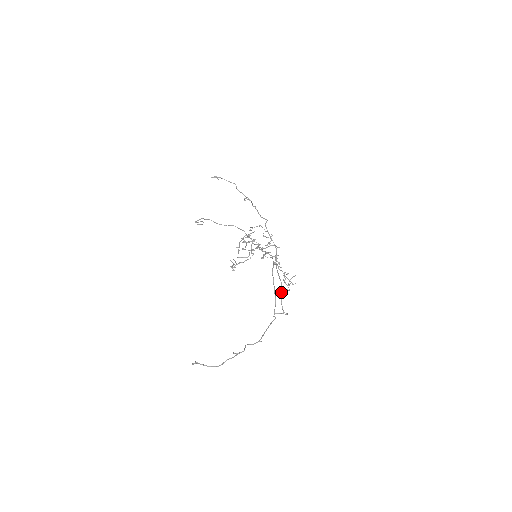
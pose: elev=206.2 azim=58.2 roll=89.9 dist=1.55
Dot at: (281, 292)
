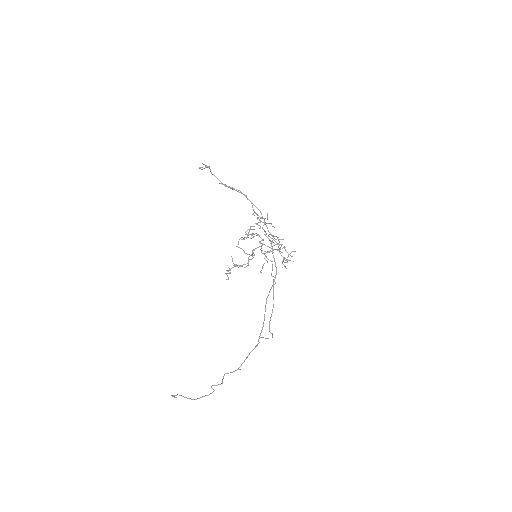
Dot at: (271, 314)
